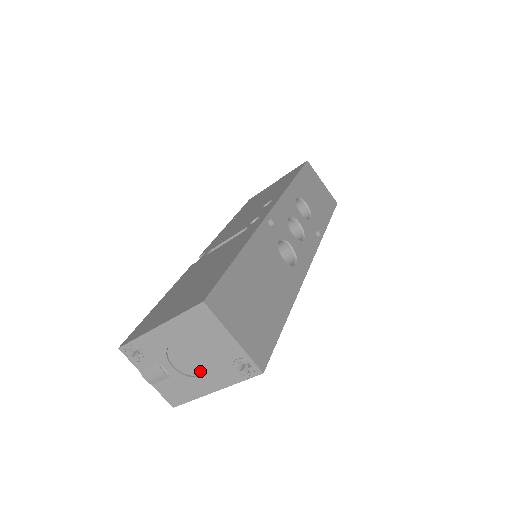
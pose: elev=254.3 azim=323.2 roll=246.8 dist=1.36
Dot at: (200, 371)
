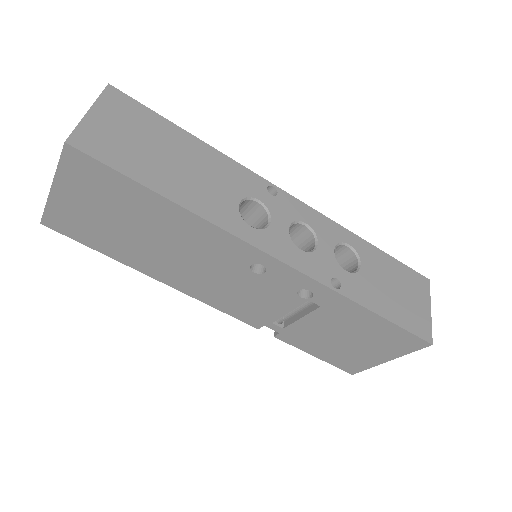
Dot at: occluded
